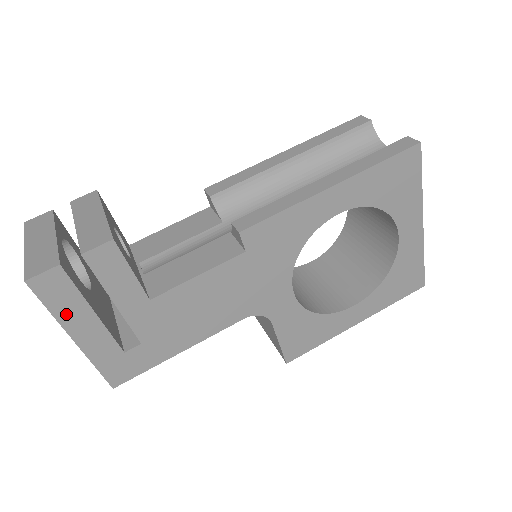
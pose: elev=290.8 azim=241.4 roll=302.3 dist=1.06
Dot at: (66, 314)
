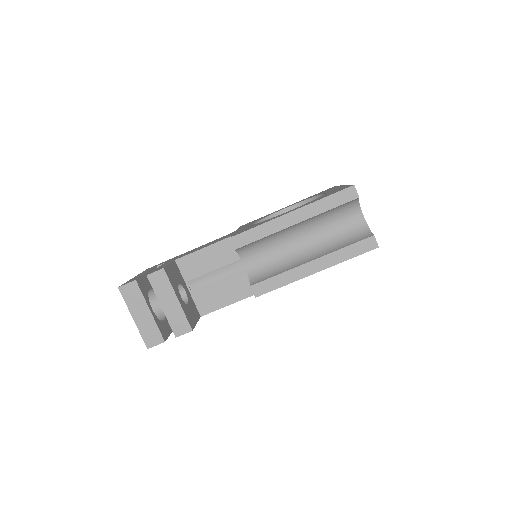
Dot at: occluded
